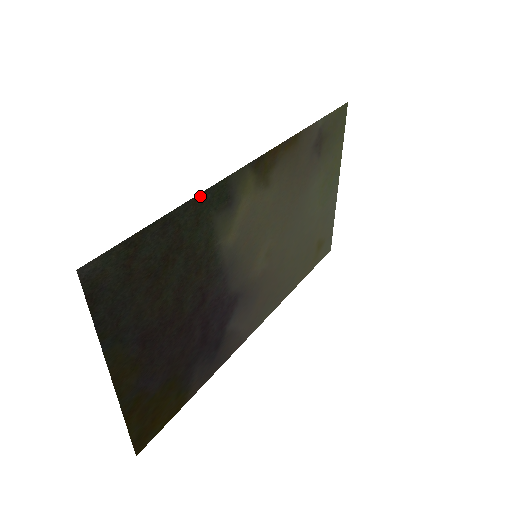
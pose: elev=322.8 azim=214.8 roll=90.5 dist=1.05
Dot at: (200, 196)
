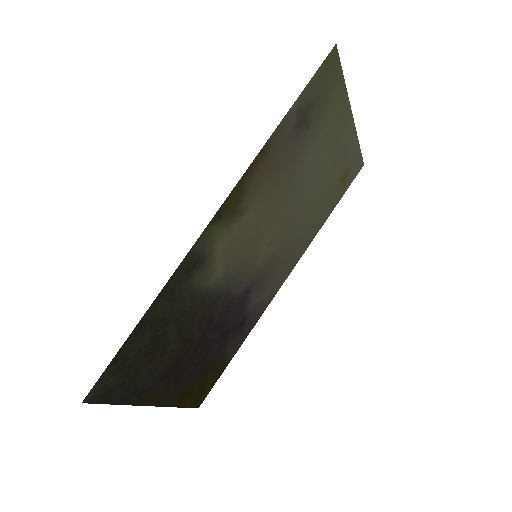
Dot at: (165, 288)
